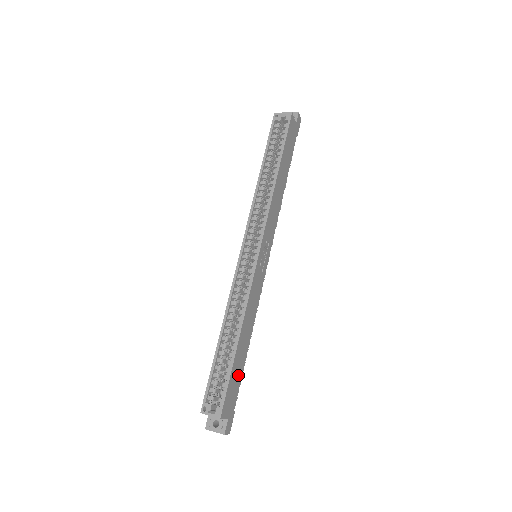
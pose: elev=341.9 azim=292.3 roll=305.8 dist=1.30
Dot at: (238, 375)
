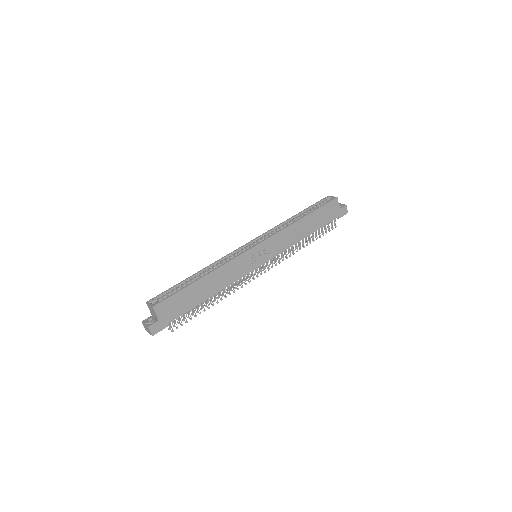
Dot at: (187, 303)
